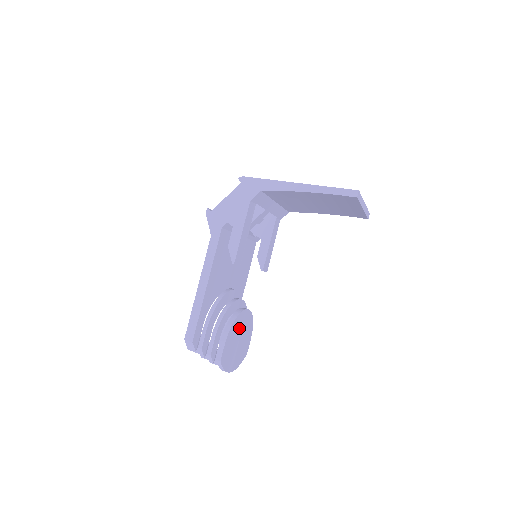
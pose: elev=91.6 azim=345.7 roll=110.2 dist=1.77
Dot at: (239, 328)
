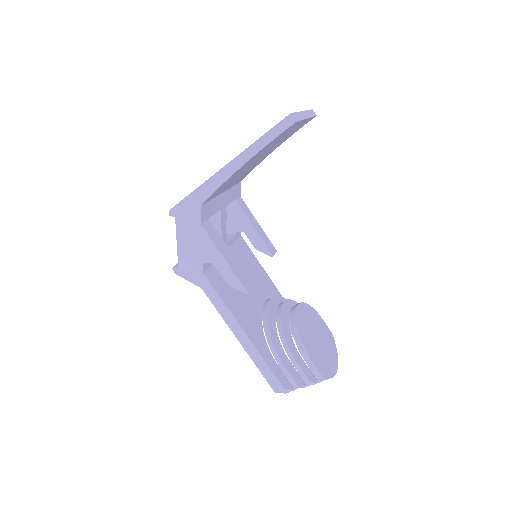
Dot at: (307, 330)
